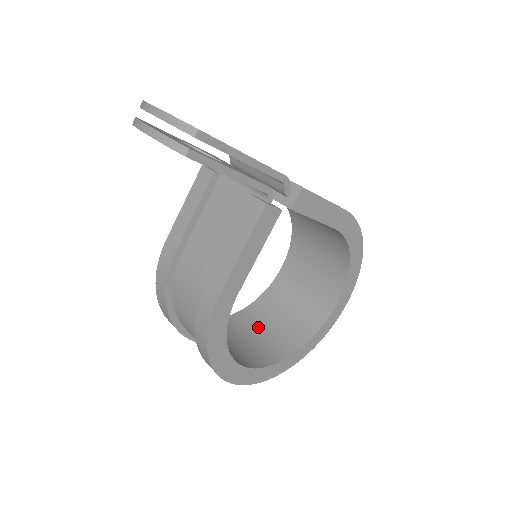
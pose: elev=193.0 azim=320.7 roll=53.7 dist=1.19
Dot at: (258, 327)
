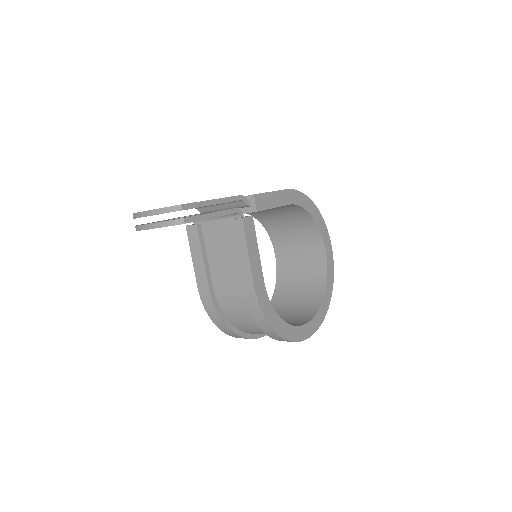
Dot at: (290, 301)
